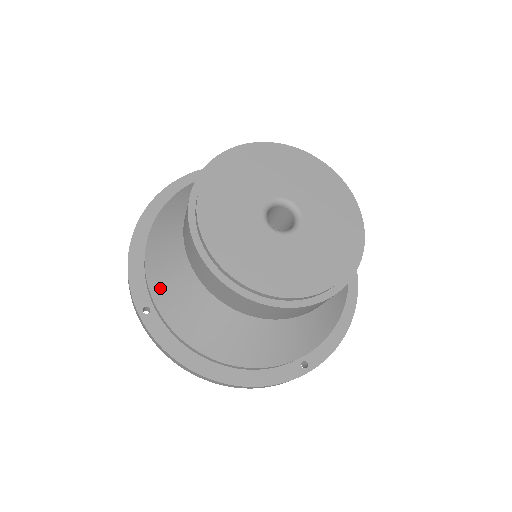
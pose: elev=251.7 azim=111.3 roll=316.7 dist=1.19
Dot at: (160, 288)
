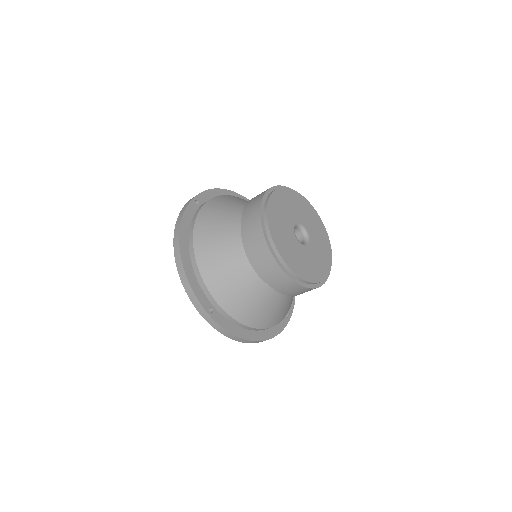
Dot at: (216, 203)
